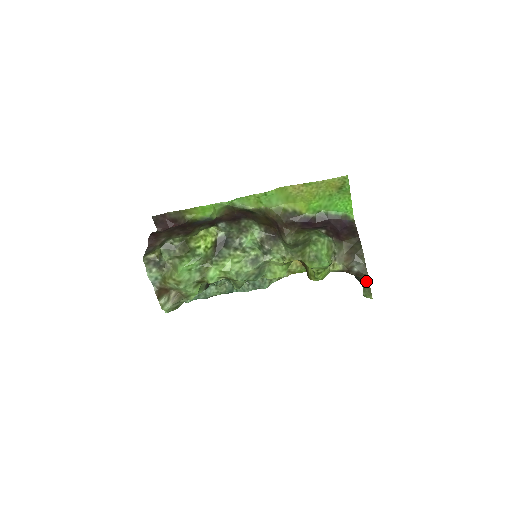
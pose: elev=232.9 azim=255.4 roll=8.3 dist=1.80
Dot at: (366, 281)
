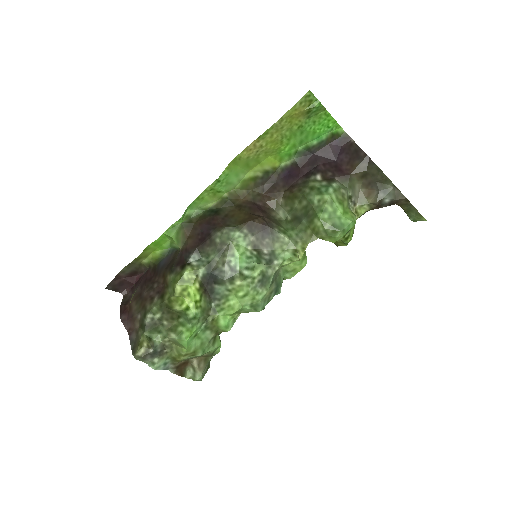
Dot at: (407, 205)
